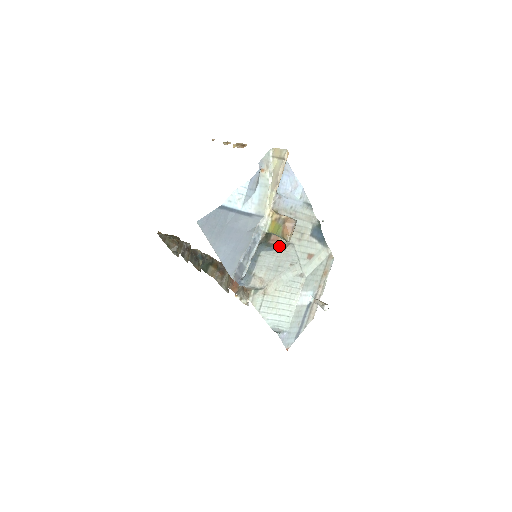
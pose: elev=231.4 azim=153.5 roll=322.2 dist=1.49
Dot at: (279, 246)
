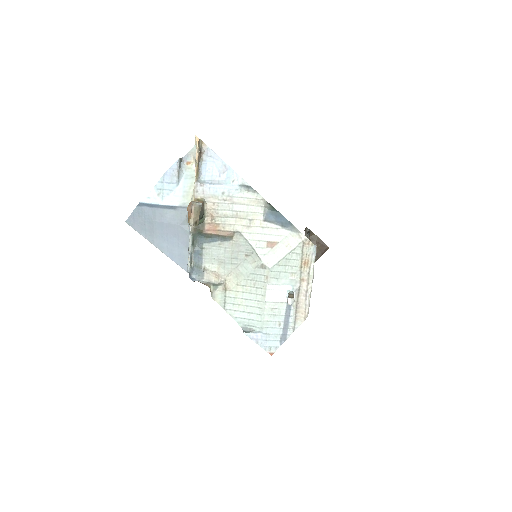
Dot at: (222, 236)
